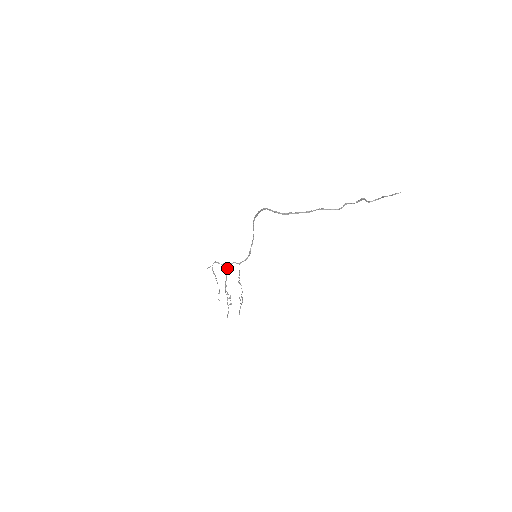
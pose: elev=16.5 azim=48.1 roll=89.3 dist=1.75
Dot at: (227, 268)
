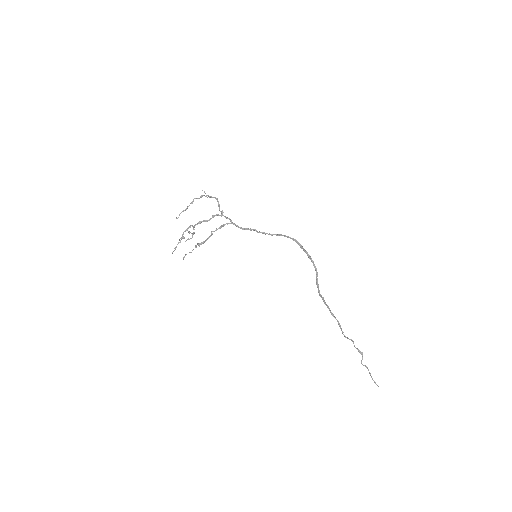
Dot at: (219, 215)
